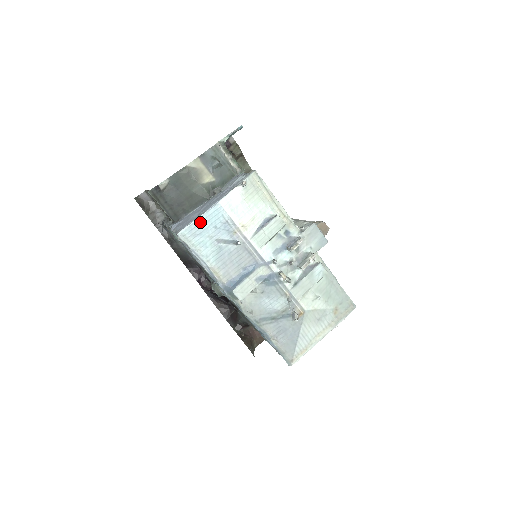
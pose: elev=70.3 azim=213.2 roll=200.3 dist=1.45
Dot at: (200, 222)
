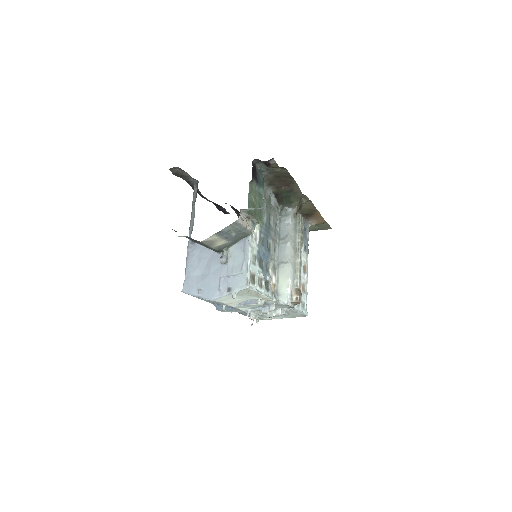
Dot at: occluded
